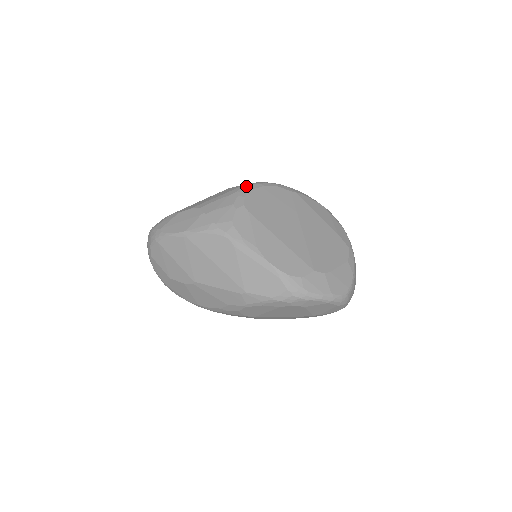
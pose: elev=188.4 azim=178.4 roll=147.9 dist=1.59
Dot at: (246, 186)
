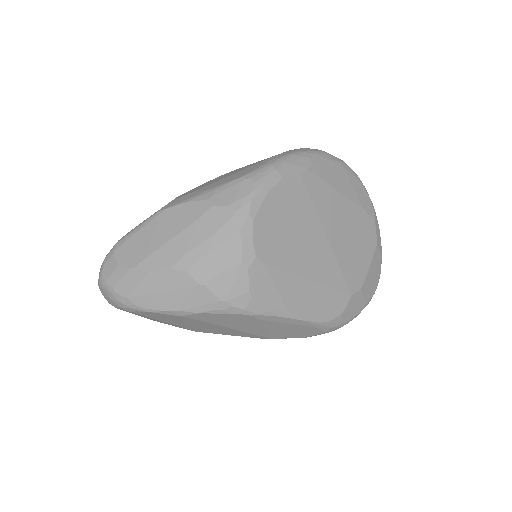
Dot at: (245, 210)
